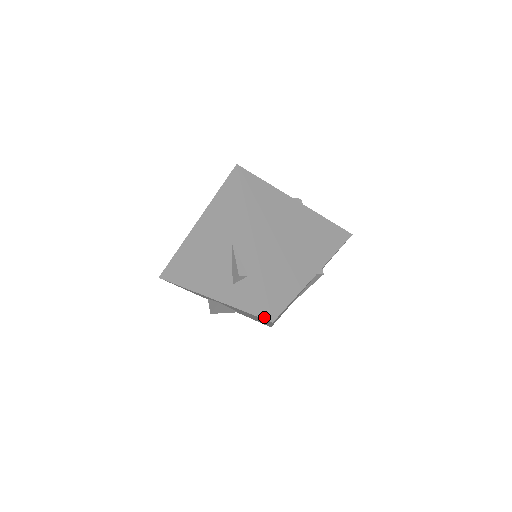
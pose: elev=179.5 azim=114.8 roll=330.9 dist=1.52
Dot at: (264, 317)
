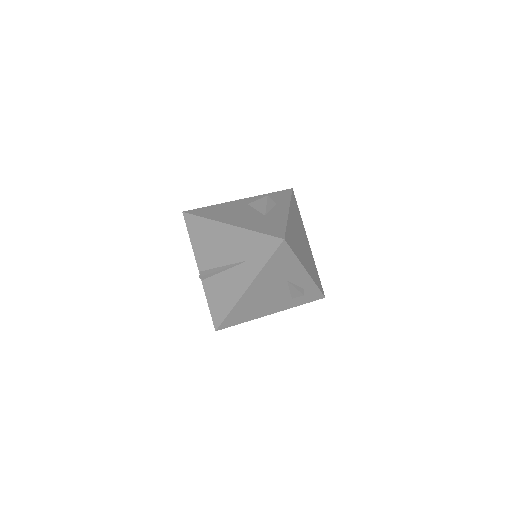
Dot at: occluded
